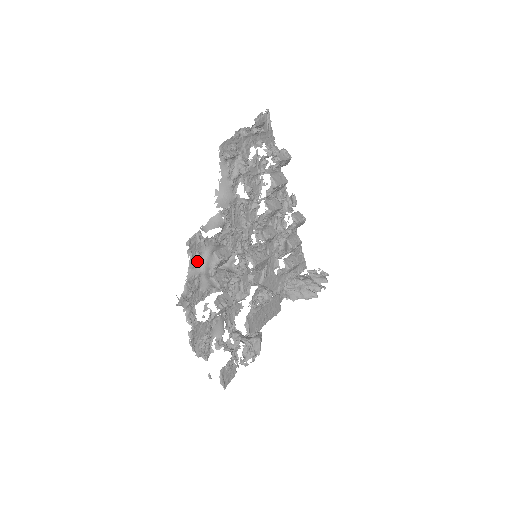
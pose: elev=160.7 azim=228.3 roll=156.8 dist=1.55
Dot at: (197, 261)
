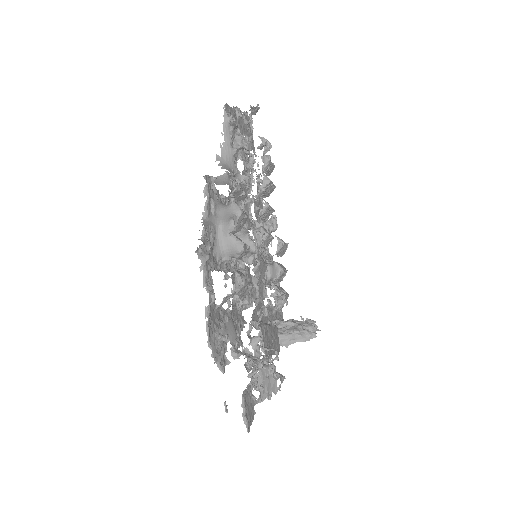
Dot at: (212, 210)
